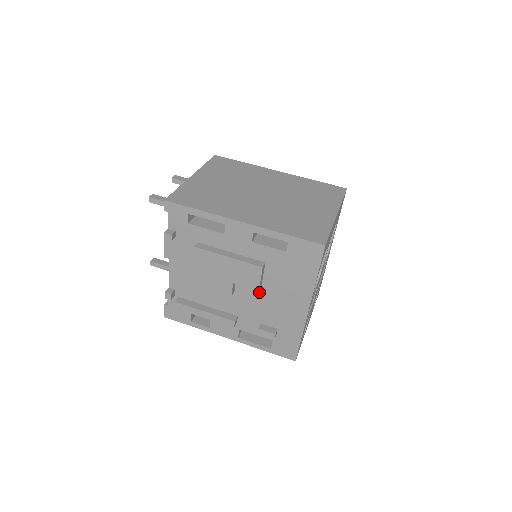
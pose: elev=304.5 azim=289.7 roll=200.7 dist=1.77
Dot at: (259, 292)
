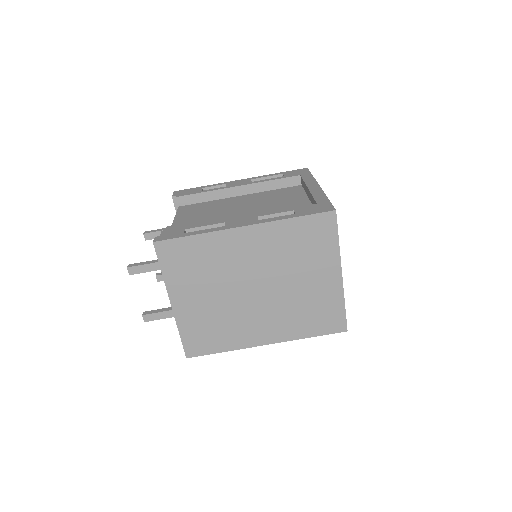
Dot at: occluded
